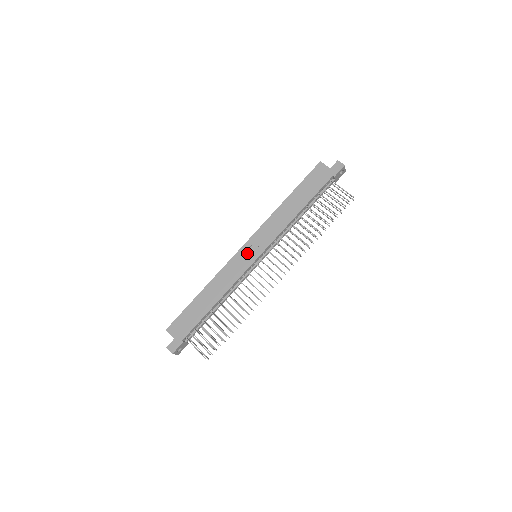
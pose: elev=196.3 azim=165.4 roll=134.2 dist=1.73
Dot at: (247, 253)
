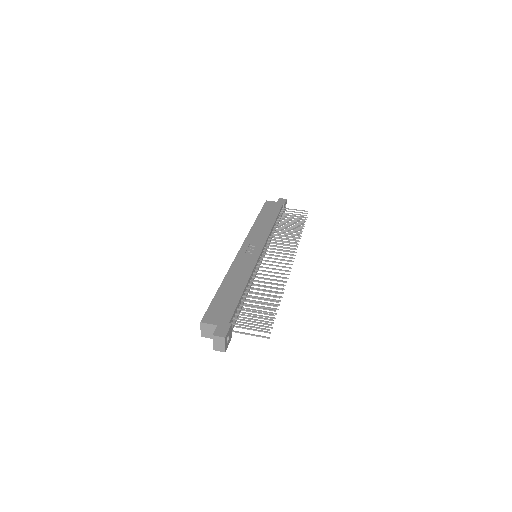
Dot at: (249, 251)
